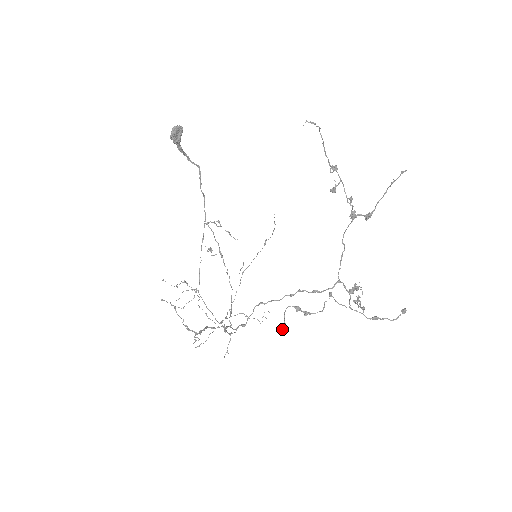
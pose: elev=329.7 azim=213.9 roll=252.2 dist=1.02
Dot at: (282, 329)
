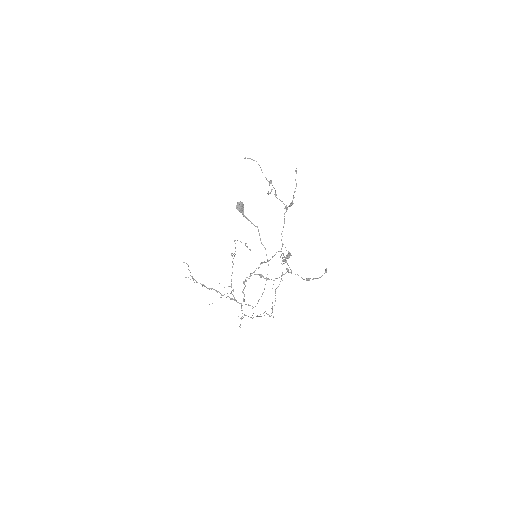
Dot at: (243, 282)
